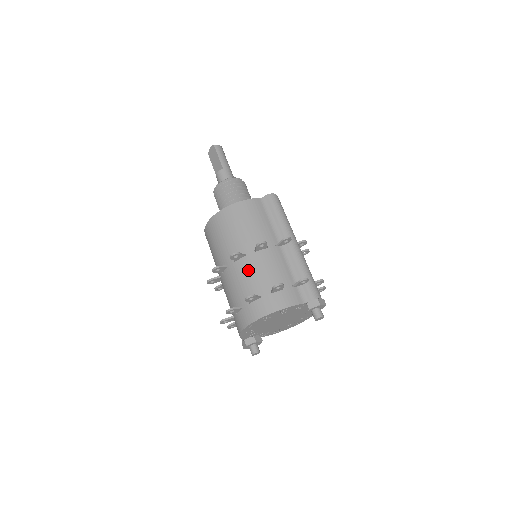
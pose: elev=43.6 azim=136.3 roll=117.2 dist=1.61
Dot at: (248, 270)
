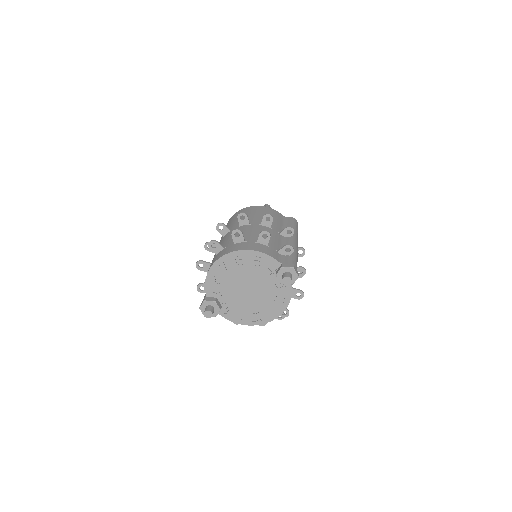
Dot at: (246, 230)
